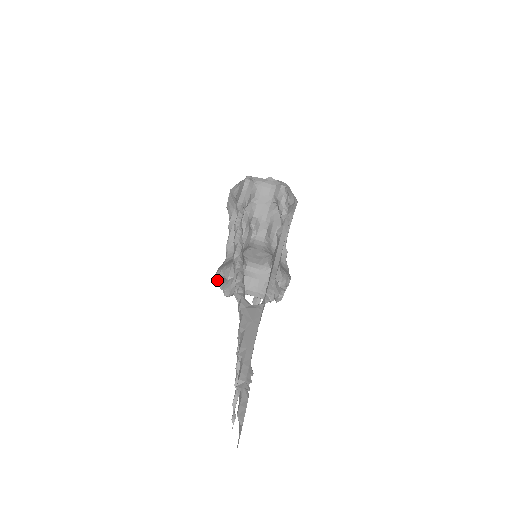
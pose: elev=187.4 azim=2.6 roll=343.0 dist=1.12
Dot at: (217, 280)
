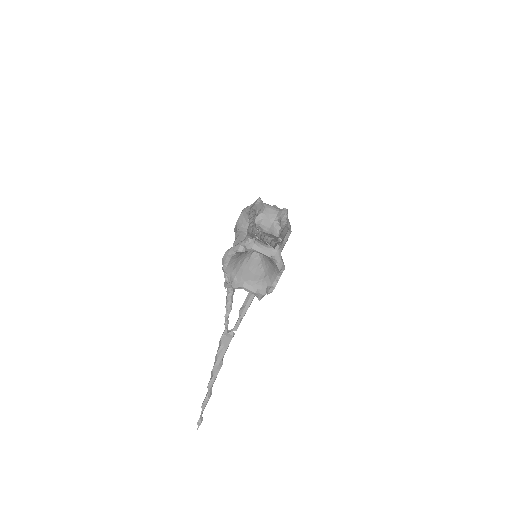
Dot at: (224, 259)
